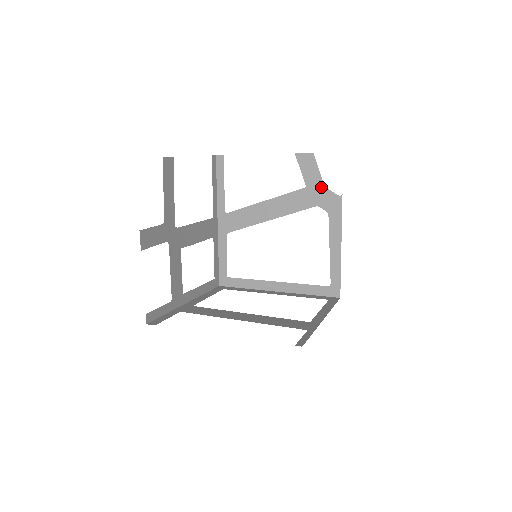
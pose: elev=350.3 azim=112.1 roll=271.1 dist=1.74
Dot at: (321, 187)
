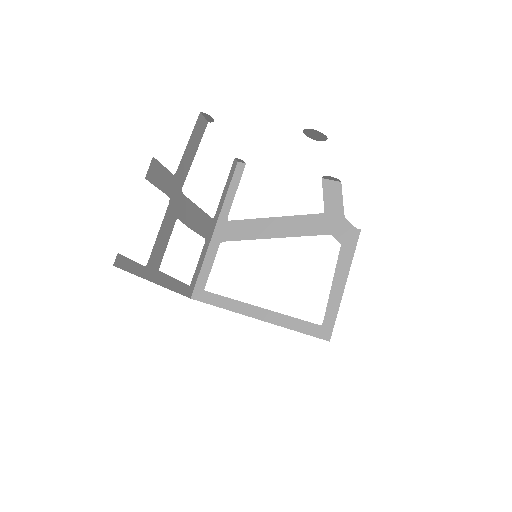
Dot at: (340, 216)
